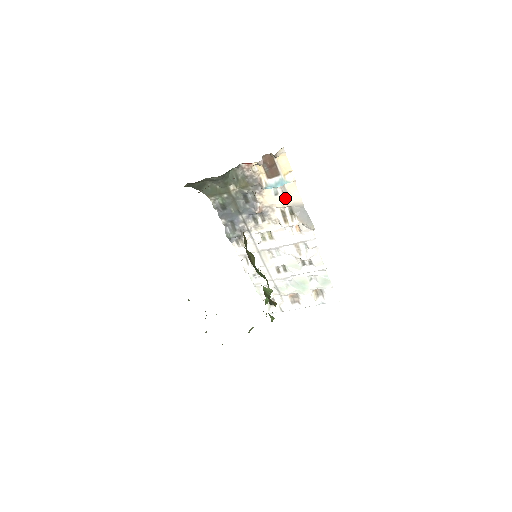
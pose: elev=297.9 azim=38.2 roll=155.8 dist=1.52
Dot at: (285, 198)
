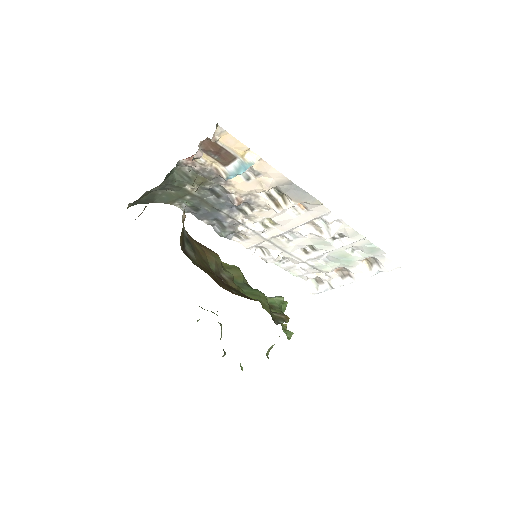
Dot at: (262, 180)
